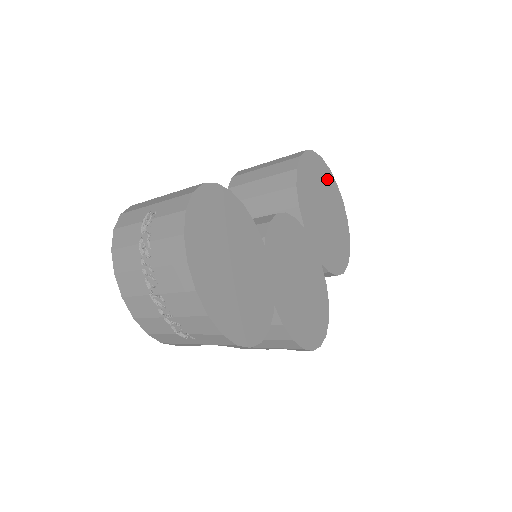
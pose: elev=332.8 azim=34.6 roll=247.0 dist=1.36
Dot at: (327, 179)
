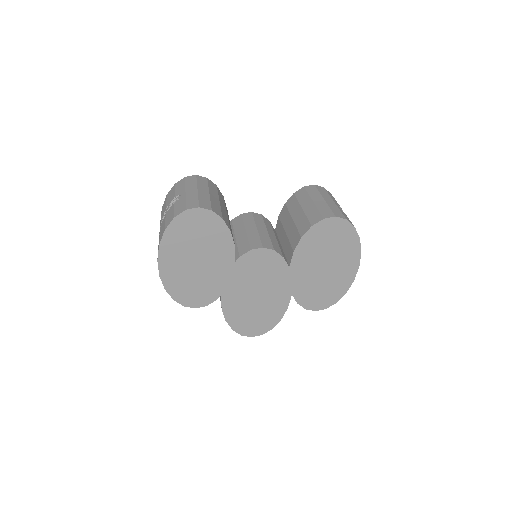
Dot at: (349, 245)
